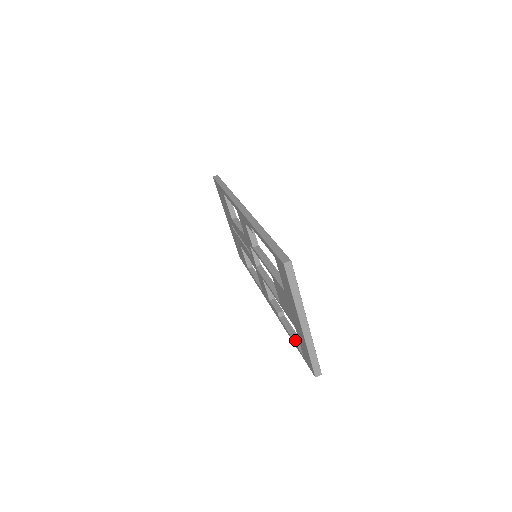
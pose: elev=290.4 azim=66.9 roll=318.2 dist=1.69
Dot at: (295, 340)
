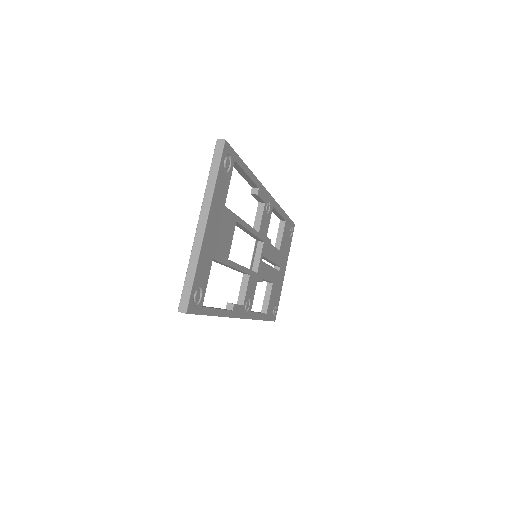
Dot at: occluded
